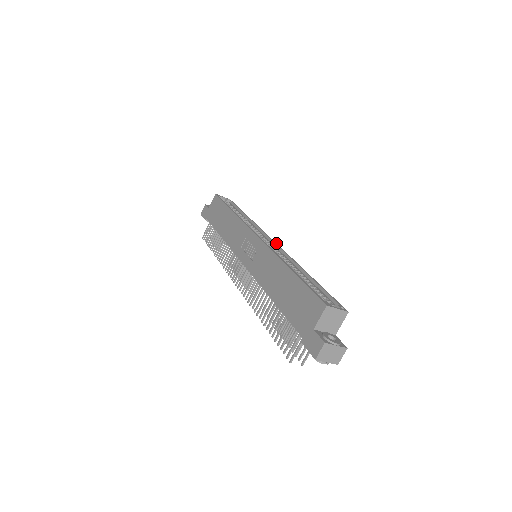
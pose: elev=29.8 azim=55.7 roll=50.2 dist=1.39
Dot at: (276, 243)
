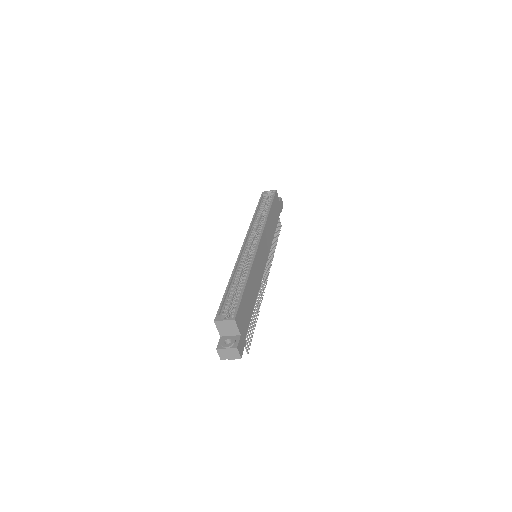
Dot at: (258, 244)
